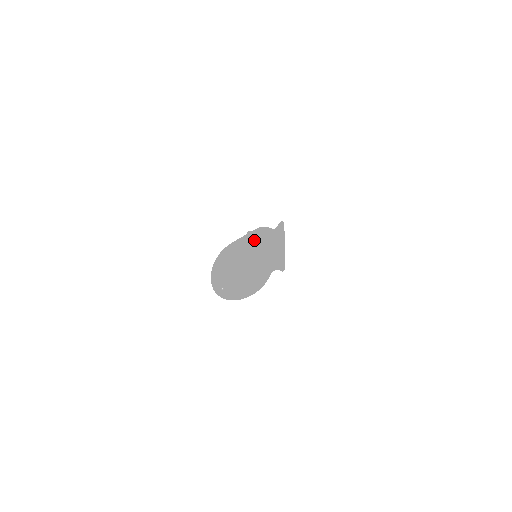
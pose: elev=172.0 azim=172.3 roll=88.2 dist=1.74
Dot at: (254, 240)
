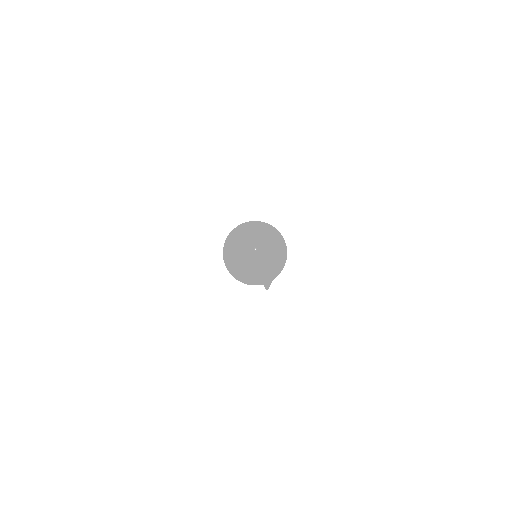
Dot at: occluded
